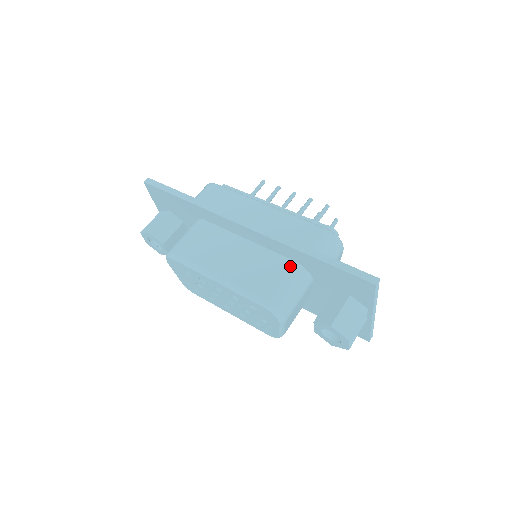
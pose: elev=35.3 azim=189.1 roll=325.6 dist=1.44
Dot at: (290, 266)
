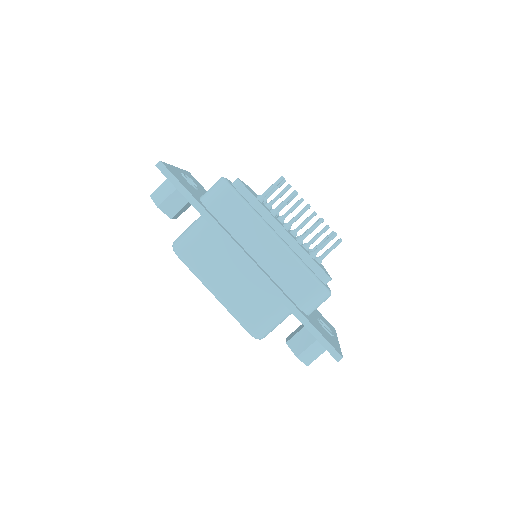
Dot at: (279, 304)
